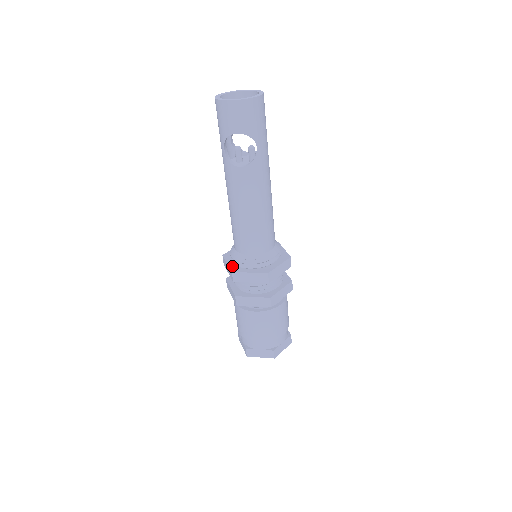
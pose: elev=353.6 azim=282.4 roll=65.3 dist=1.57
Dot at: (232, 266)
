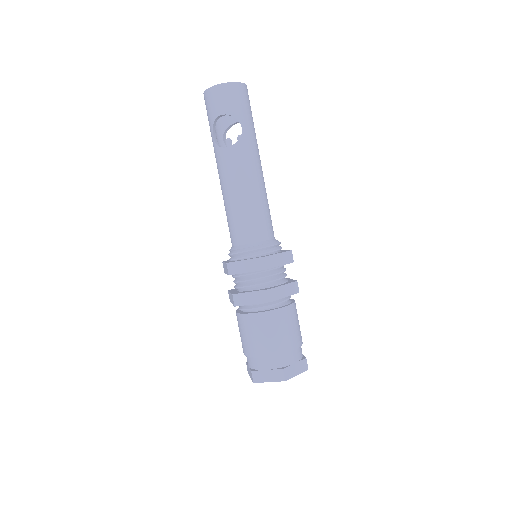
Dot at: occluded
